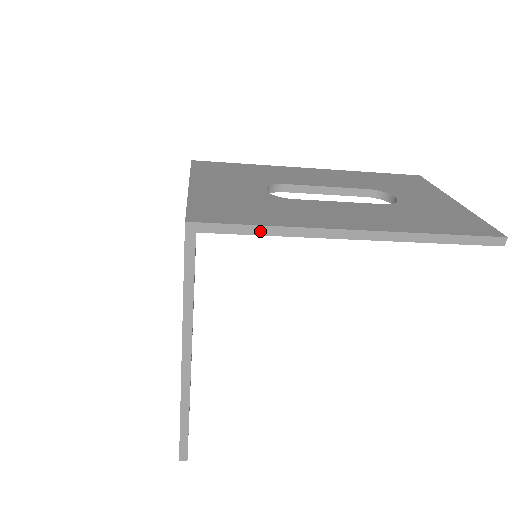
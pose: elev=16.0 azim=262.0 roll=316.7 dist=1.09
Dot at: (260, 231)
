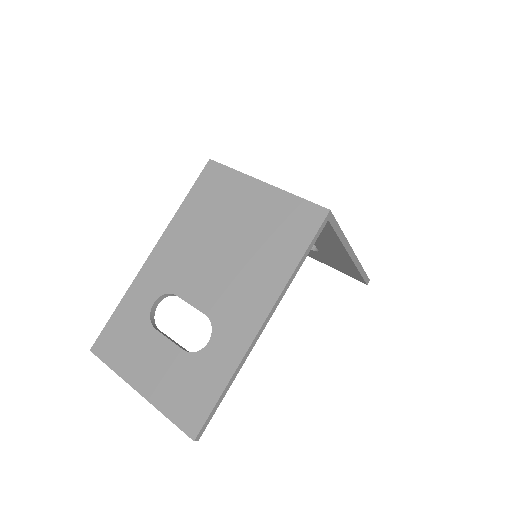
Dot at: (340, 234)
